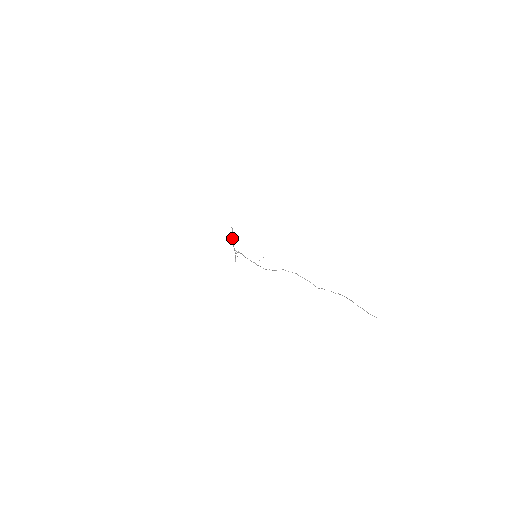
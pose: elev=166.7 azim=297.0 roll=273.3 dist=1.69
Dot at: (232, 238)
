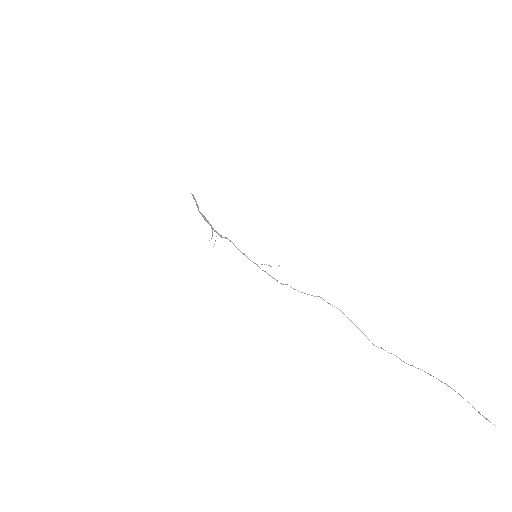
Dot at: occluded
